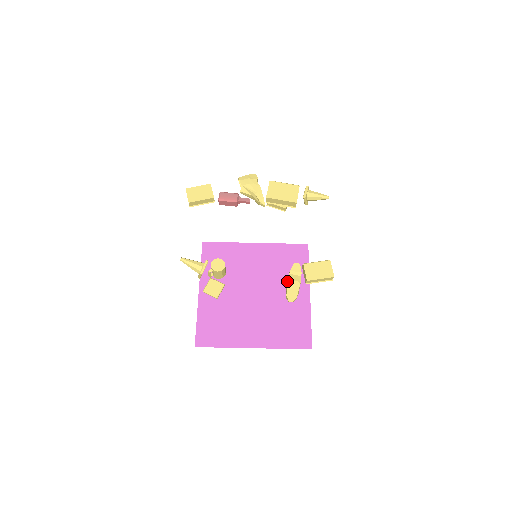
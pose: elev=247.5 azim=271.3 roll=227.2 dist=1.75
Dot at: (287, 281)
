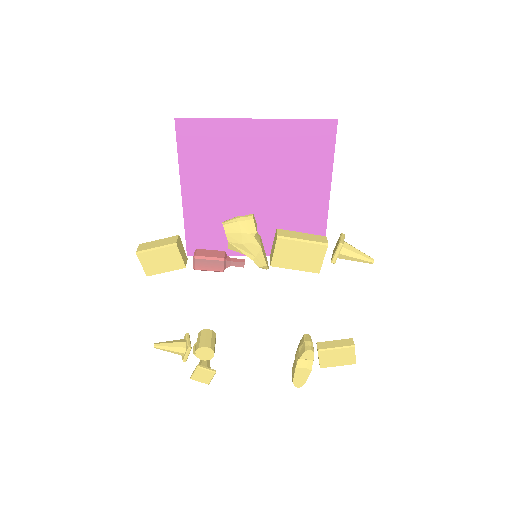
Dot at: (295, 369)
